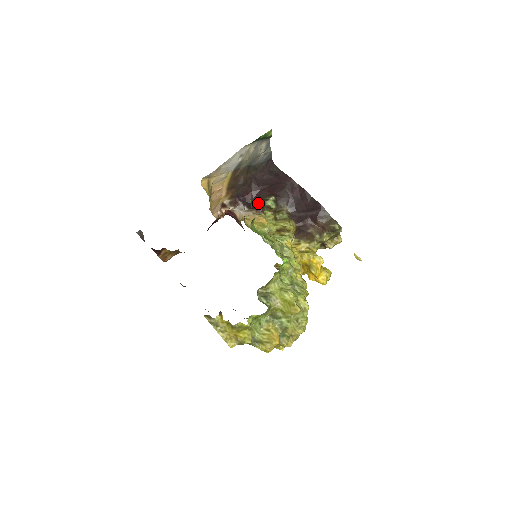
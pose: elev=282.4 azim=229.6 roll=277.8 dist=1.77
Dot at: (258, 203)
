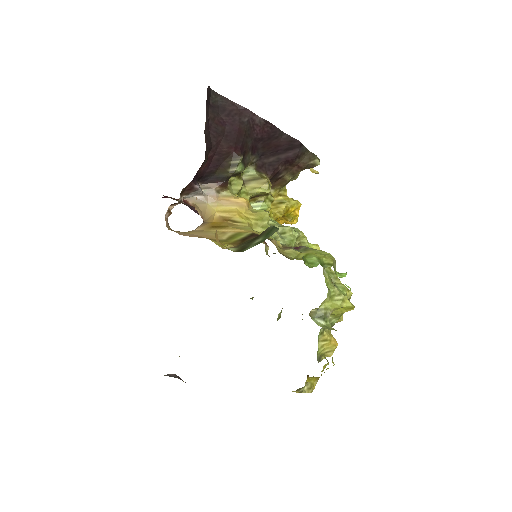
Dot at: (219, 173)
